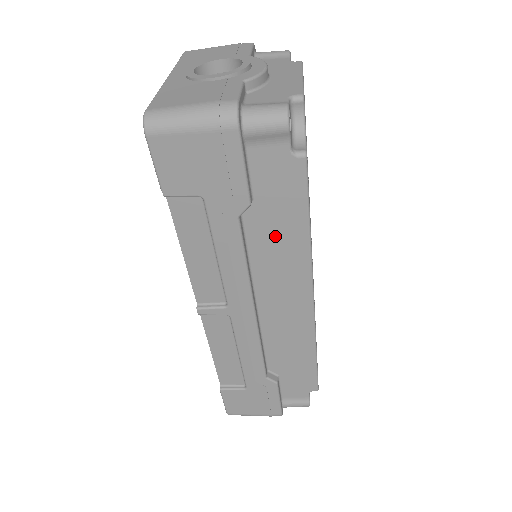
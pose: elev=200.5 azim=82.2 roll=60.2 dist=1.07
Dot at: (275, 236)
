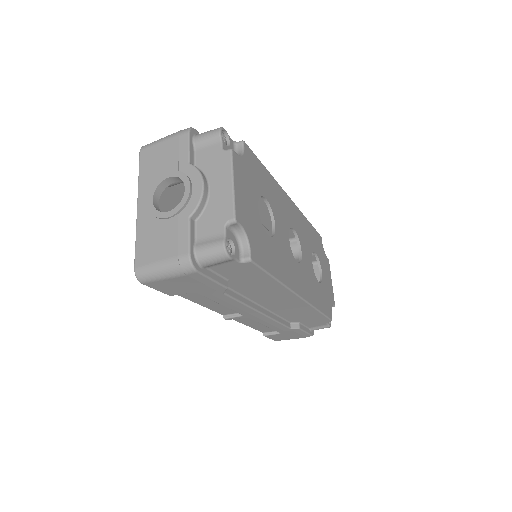
Dot at: (254, 287)
